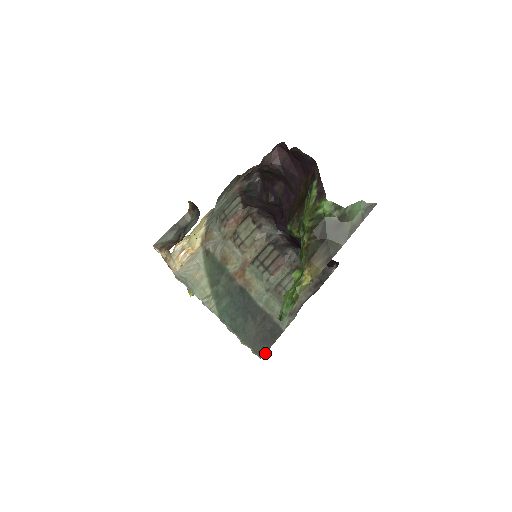
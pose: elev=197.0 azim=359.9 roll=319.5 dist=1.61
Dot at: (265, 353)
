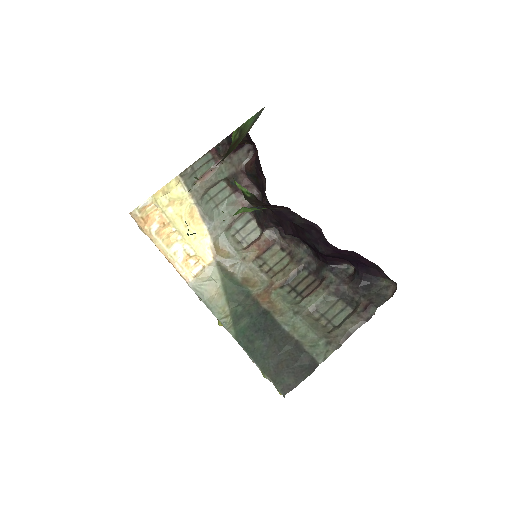
Dot at: (291, 390)
